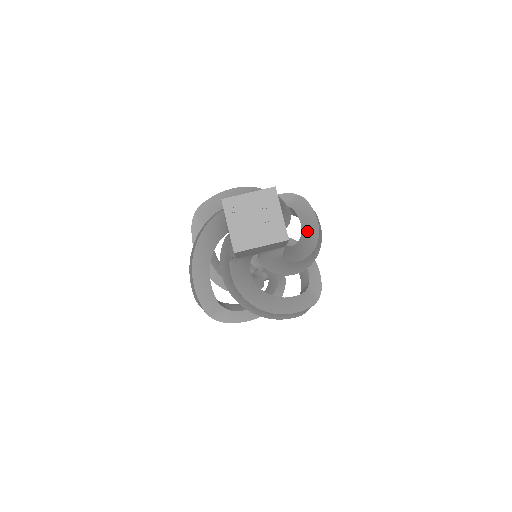
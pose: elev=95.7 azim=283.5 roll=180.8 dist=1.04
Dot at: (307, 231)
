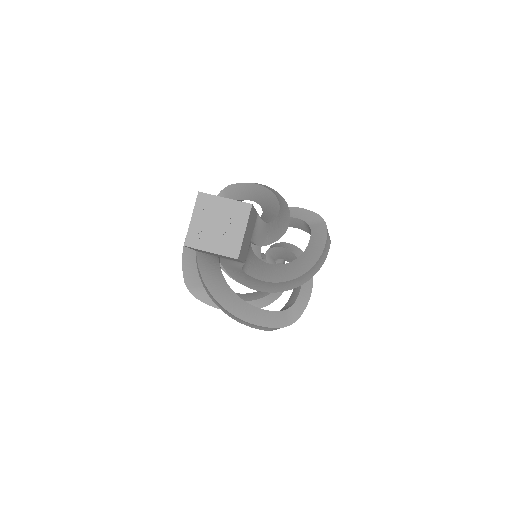
Dot at: (305, 258)
